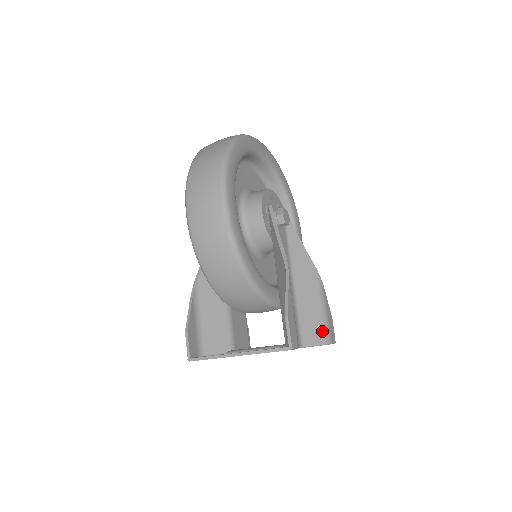
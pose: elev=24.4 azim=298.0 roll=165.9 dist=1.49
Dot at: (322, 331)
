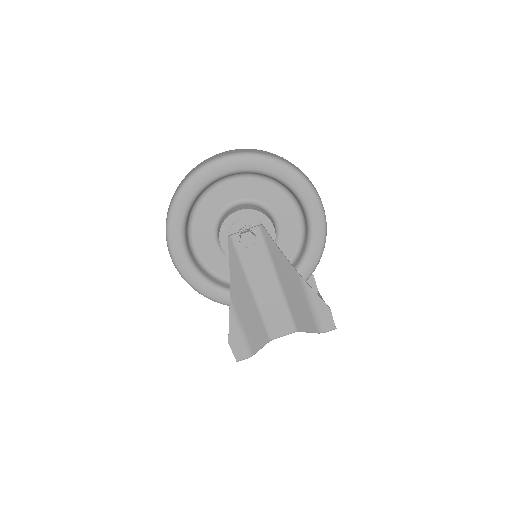
Dot at: (312, 324)
